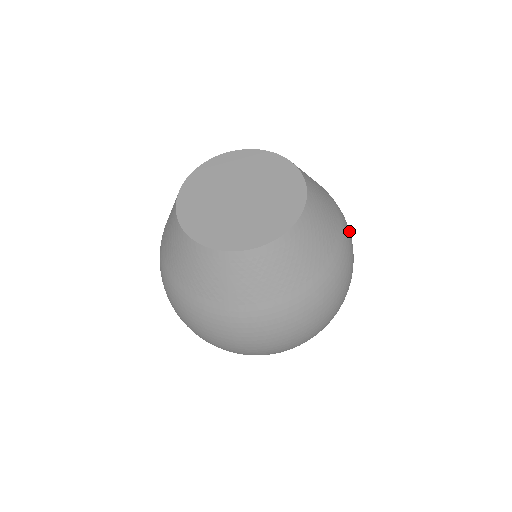
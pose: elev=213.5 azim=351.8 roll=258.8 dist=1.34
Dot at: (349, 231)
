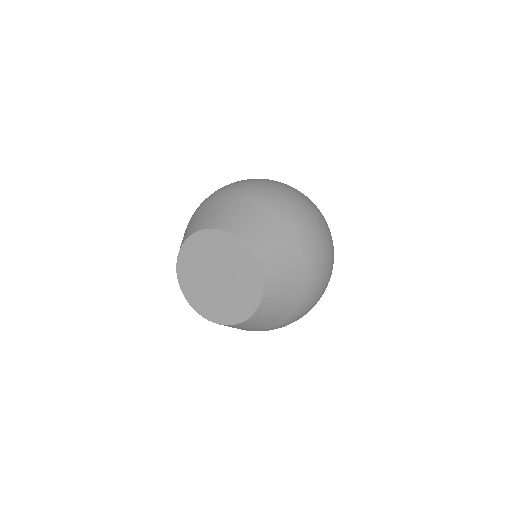
Dot at: (314, 299)
